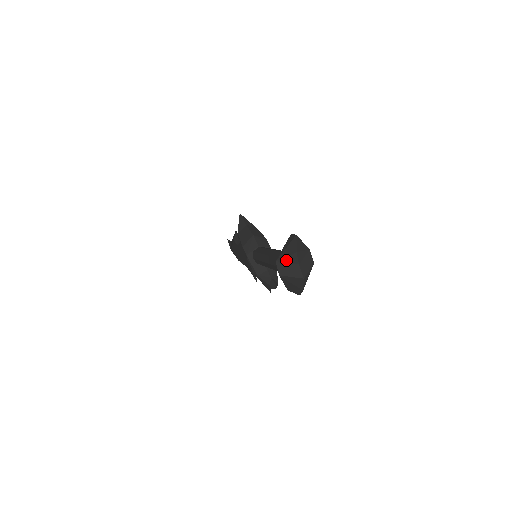
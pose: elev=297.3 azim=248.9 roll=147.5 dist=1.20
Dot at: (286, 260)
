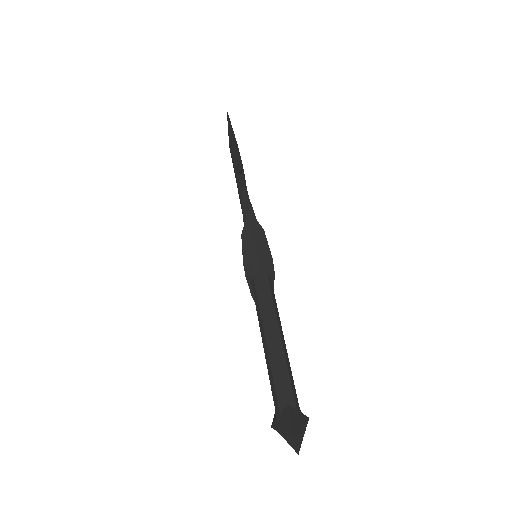
Dot at: occluded
